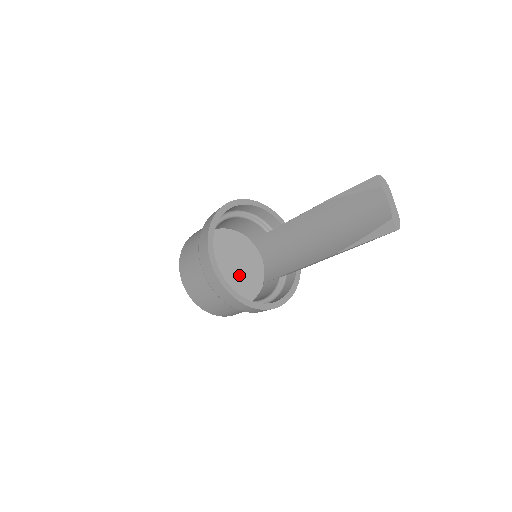
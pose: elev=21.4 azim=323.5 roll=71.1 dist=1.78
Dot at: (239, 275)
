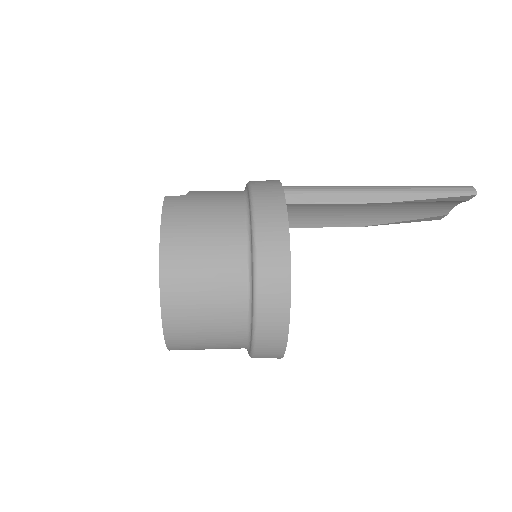
Dot at: occluded
